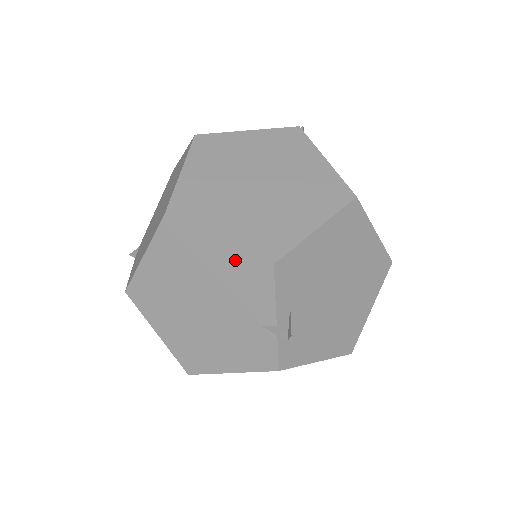
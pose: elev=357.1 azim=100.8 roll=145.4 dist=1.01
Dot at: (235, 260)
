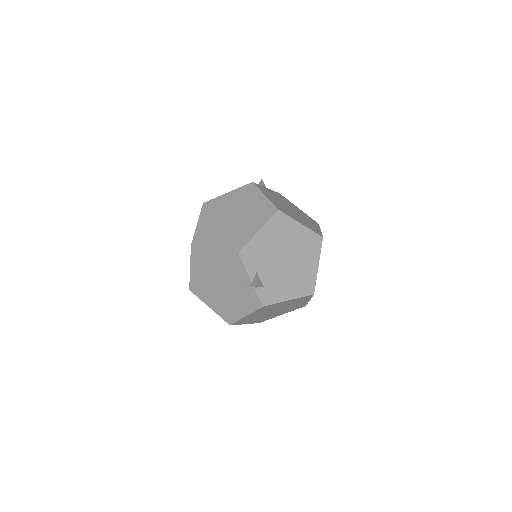
Dot at: (224, 256)
